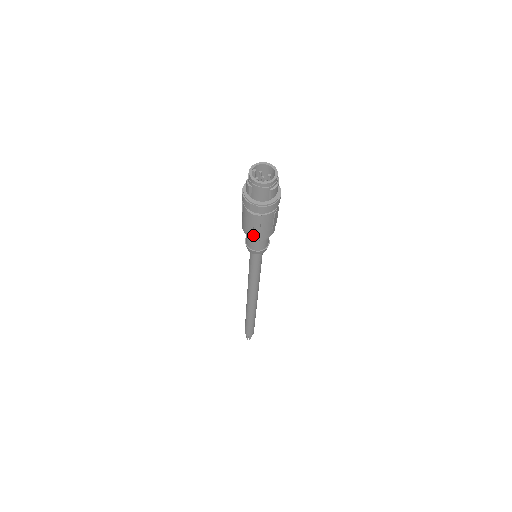
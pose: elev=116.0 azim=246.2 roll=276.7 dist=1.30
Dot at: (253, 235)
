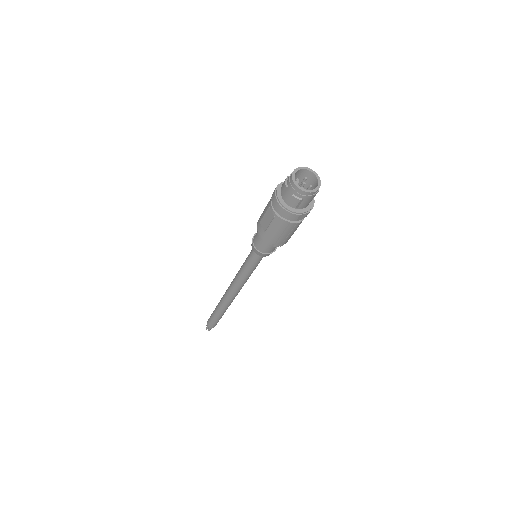
Dot at: (286, 240)
